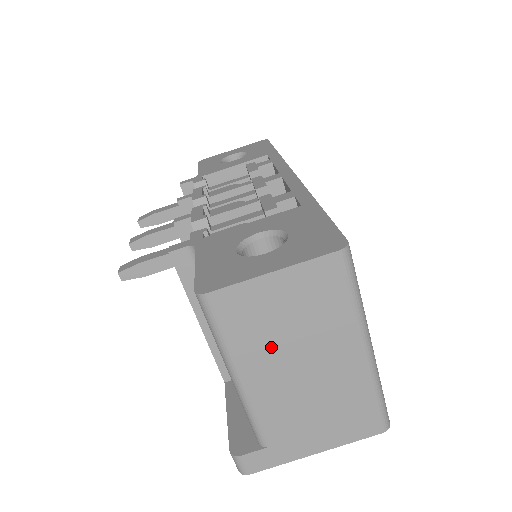
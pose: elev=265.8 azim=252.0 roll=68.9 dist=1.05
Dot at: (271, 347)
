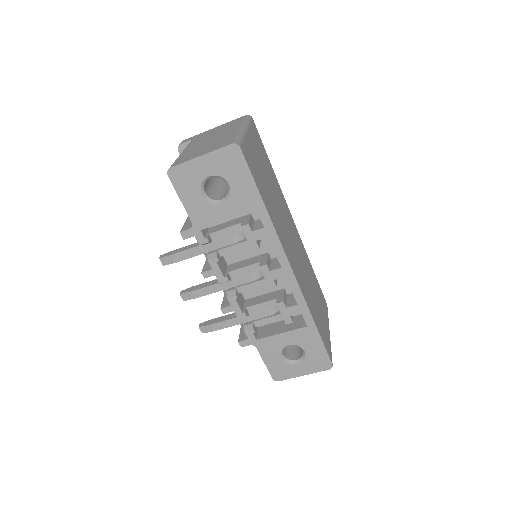
Dot at: occluded
